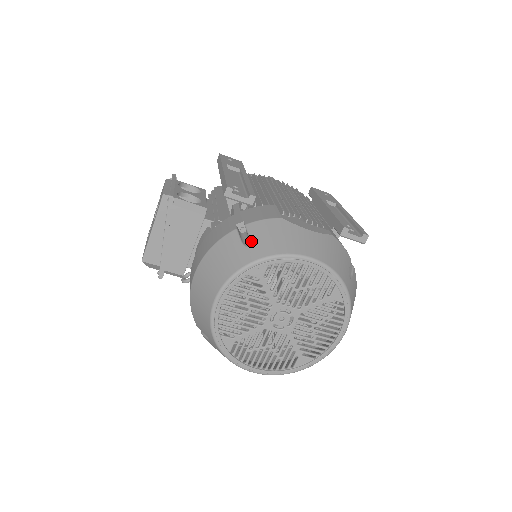
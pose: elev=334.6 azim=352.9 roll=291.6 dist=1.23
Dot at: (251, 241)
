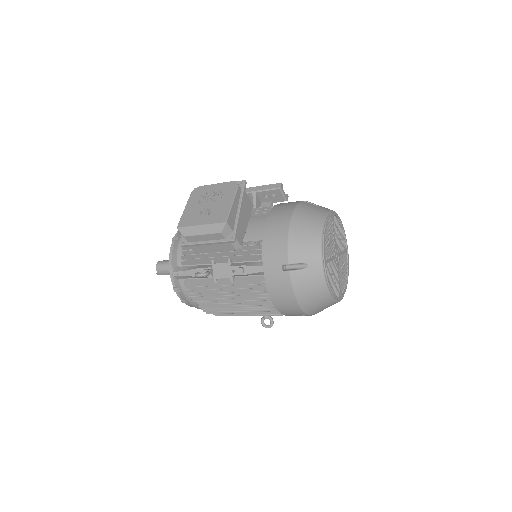
Dot at: (318, 205)
